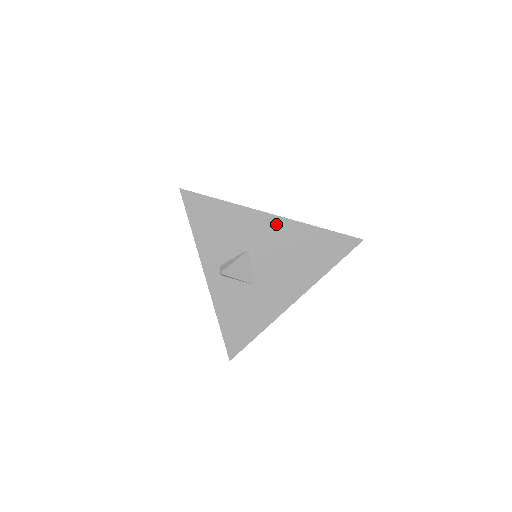
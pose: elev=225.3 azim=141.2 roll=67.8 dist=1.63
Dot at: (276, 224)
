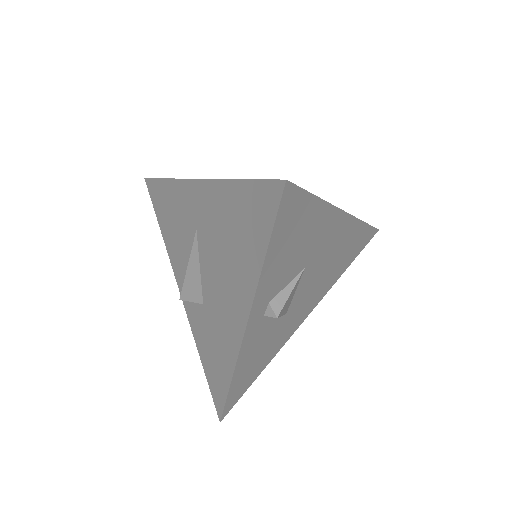
Dot at: (342, 225)
